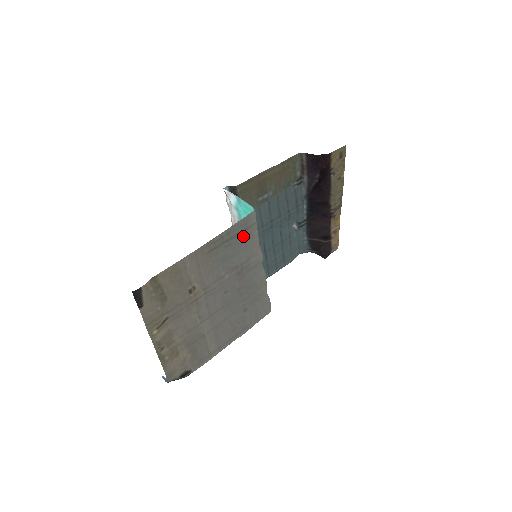
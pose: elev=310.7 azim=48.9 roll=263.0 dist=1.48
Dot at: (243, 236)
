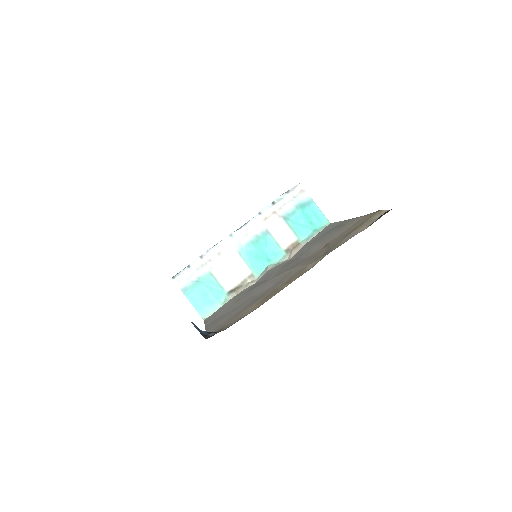
Dot at: (322, 234)
